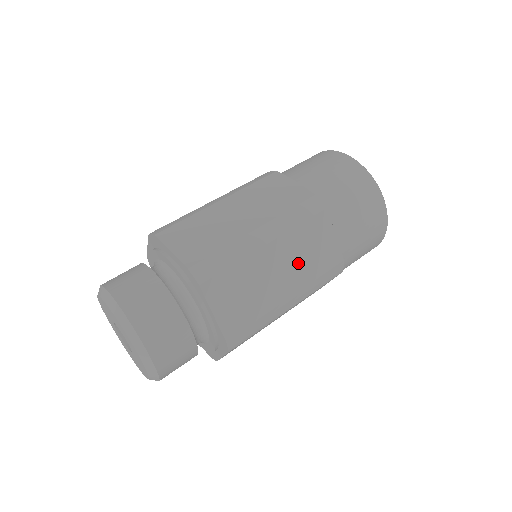
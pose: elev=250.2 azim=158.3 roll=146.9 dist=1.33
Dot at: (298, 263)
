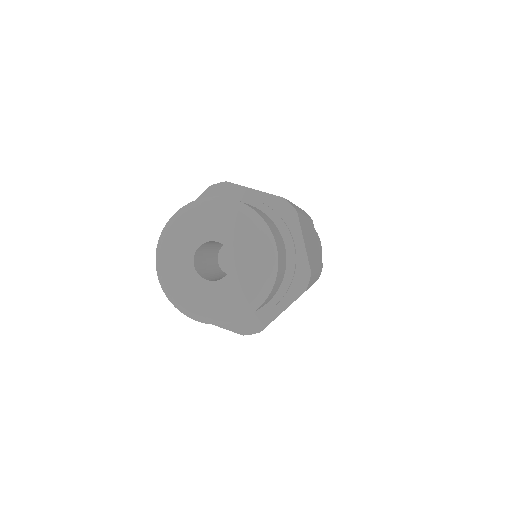
Dot at: occluded
